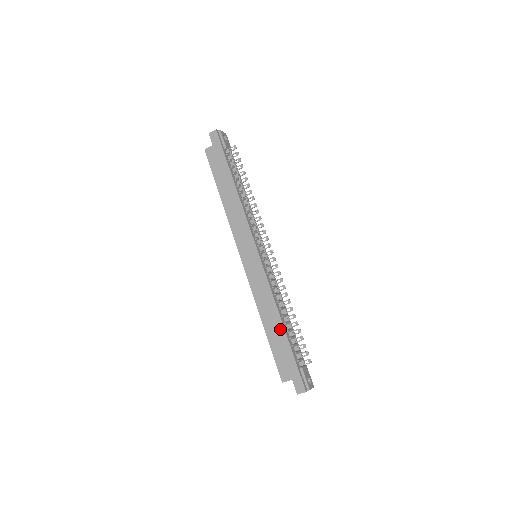
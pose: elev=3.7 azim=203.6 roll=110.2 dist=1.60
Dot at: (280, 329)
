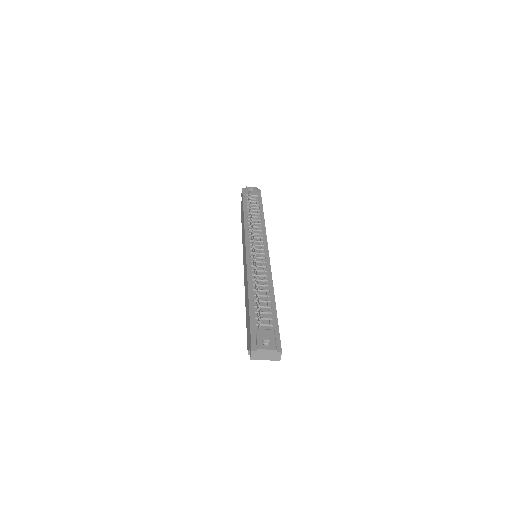
Dot at: occluded
